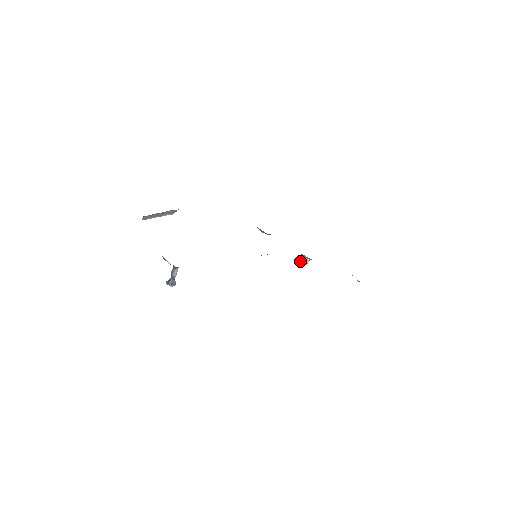
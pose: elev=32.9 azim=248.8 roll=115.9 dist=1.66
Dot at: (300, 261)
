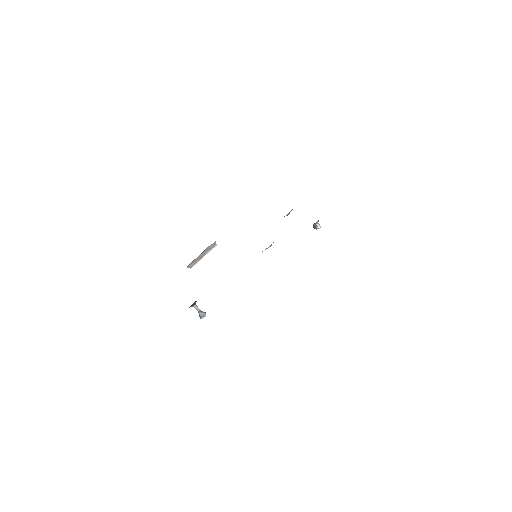
Dot at: occluded
